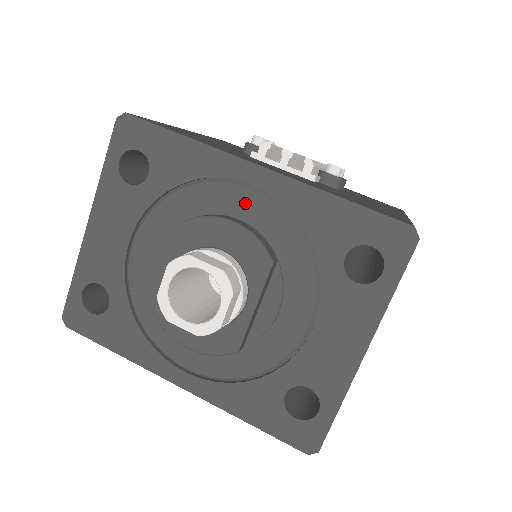
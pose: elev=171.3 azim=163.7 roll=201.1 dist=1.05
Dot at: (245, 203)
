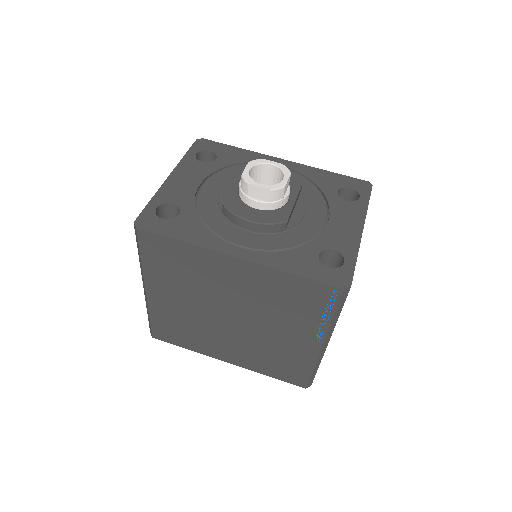
Dot at: occluded
